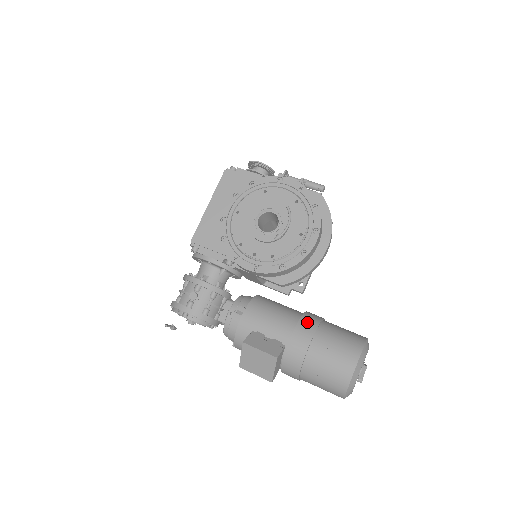
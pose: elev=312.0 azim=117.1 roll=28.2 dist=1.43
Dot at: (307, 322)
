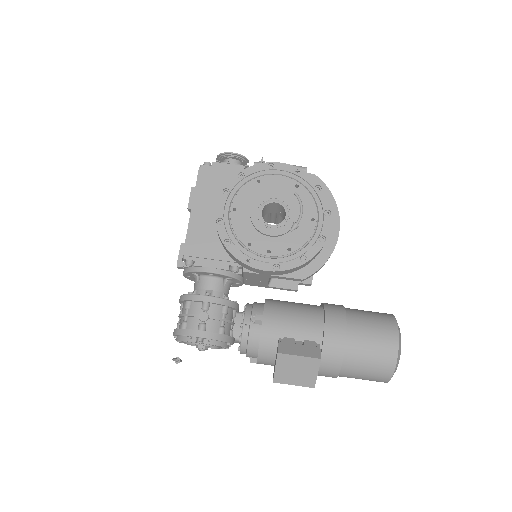
Dot at: (333, 313)
